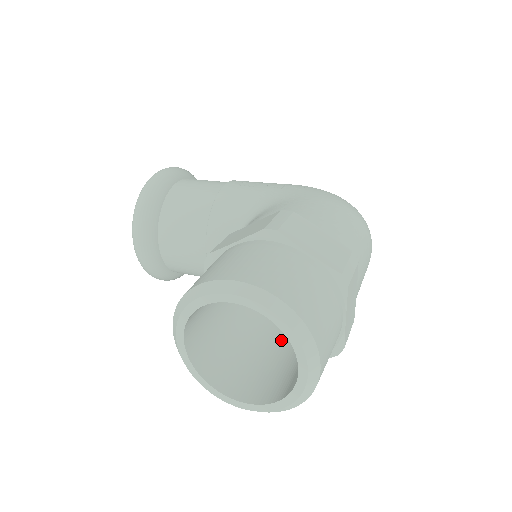
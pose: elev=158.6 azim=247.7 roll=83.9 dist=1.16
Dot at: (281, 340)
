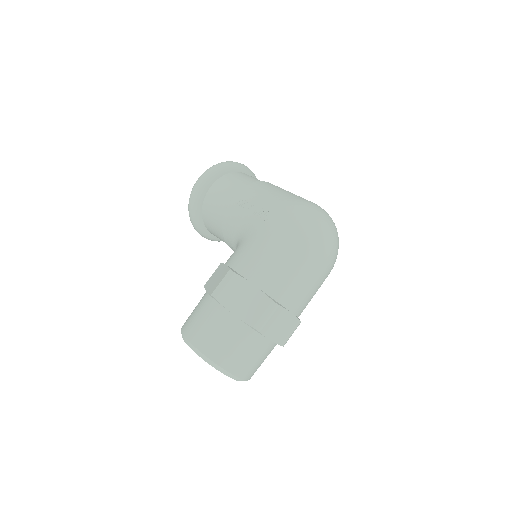
Dot at: occluded
